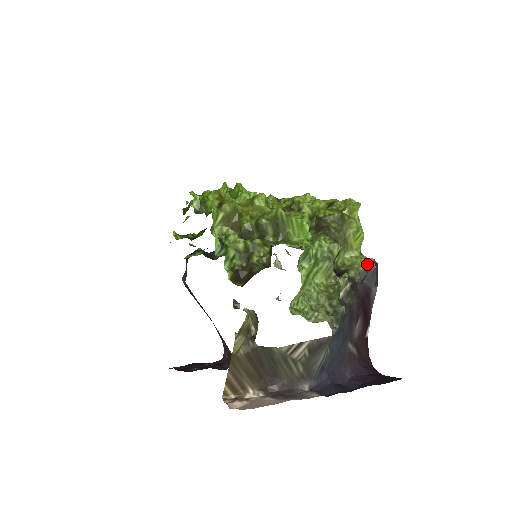
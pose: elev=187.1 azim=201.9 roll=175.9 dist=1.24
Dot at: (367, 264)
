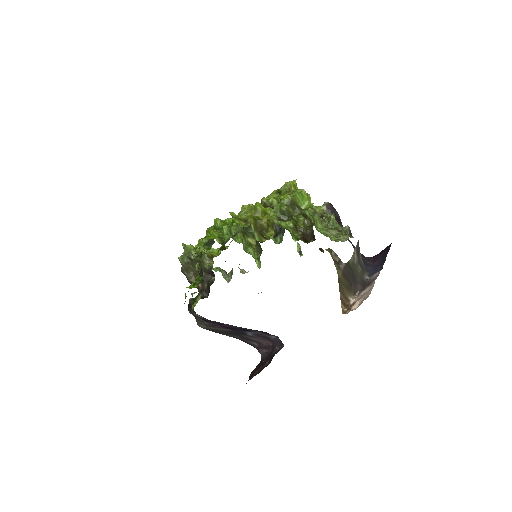
Dot at: (326, 207)
